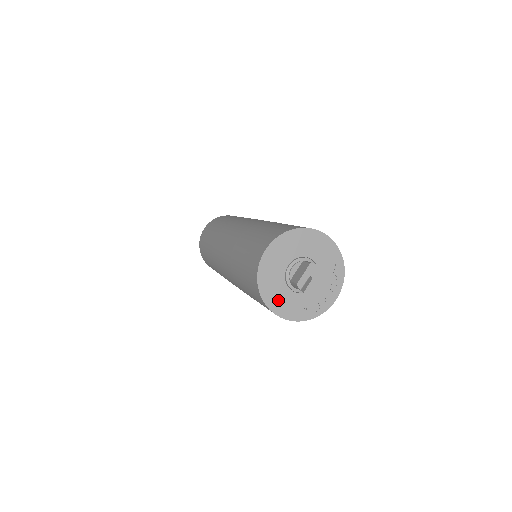
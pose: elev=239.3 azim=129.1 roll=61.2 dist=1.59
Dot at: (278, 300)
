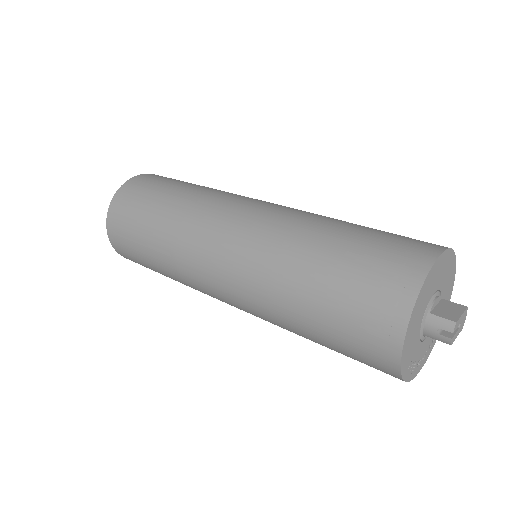
Dot at: (413, 329)
